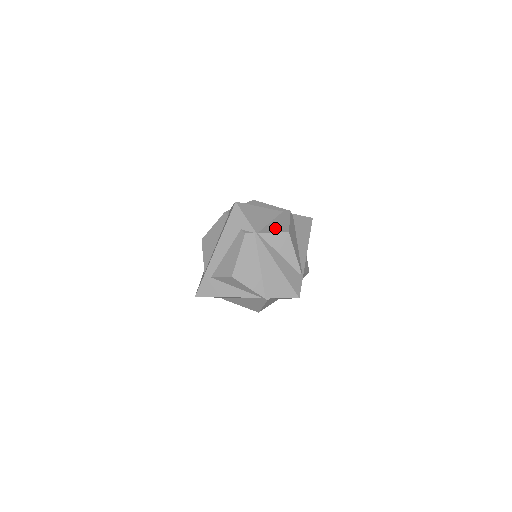
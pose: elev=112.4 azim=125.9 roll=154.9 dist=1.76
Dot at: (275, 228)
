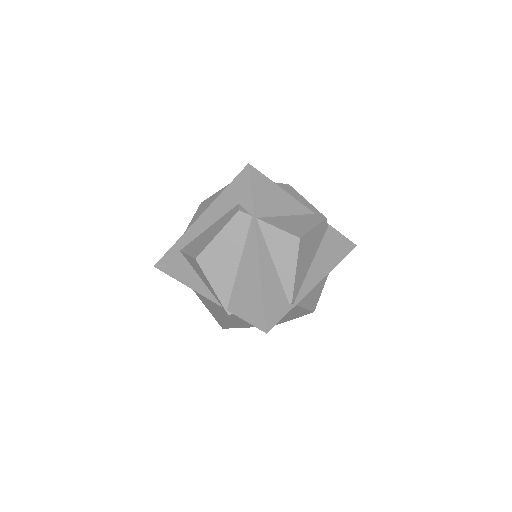
Dot at: (286, 224)
